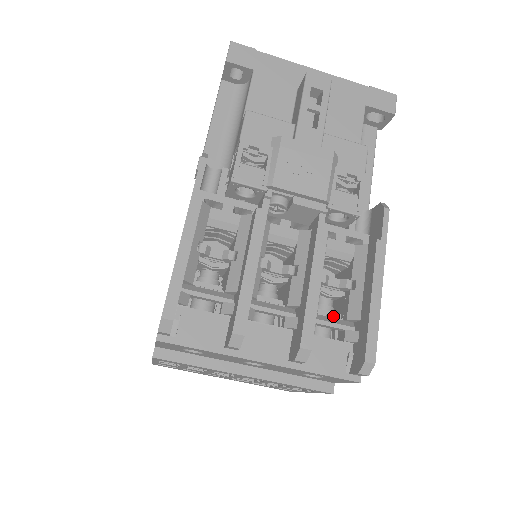
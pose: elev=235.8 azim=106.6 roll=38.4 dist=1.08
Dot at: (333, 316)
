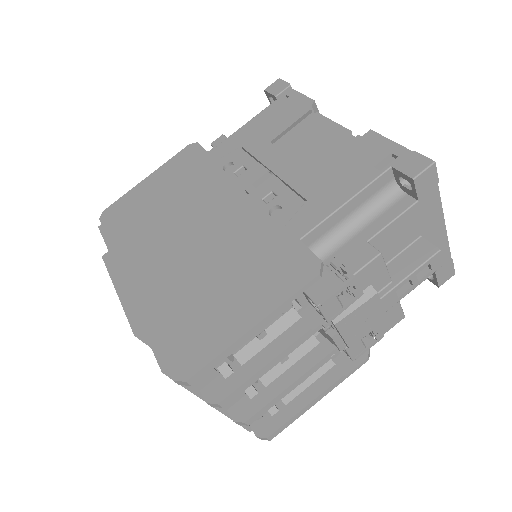
Dot at: occluded
